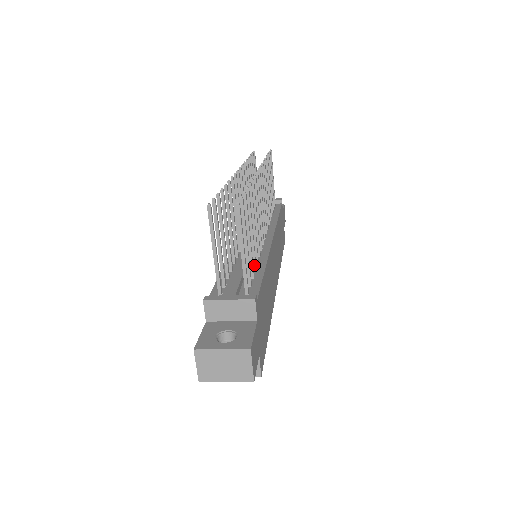
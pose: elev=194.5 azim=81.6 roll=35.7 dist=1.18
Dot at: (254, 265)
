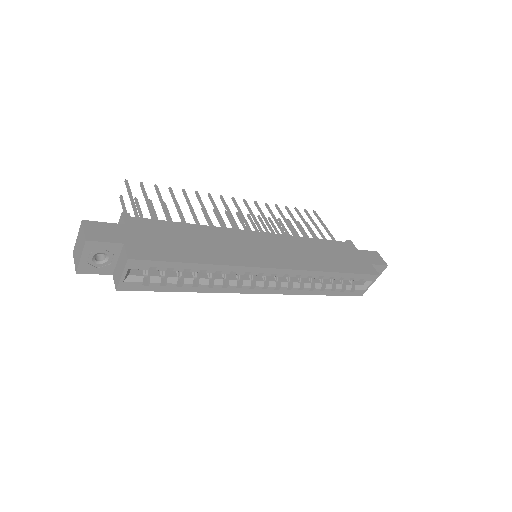
Dot at: occluded
